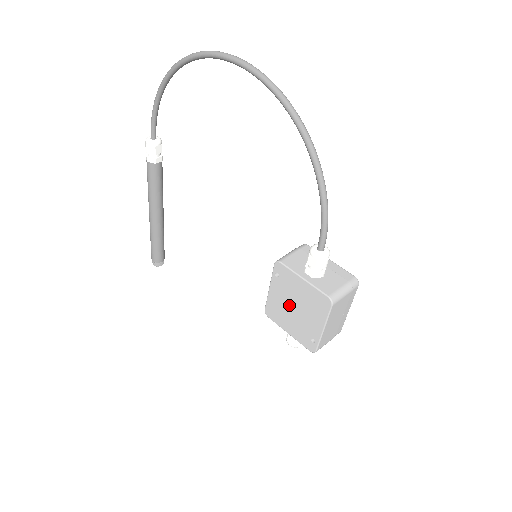
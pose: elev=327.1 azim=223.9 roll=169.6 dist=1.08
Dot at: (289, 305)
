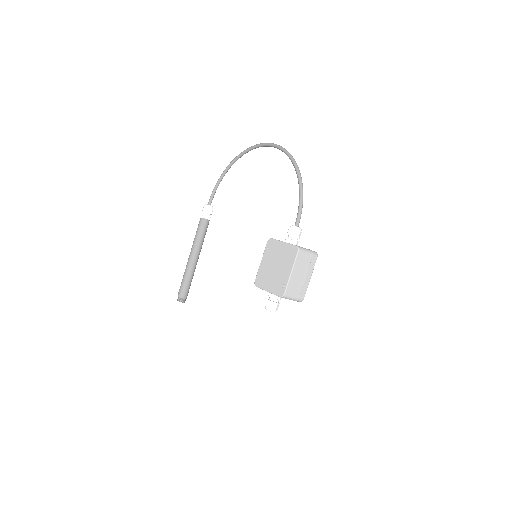
Dot at: (272, 267)
